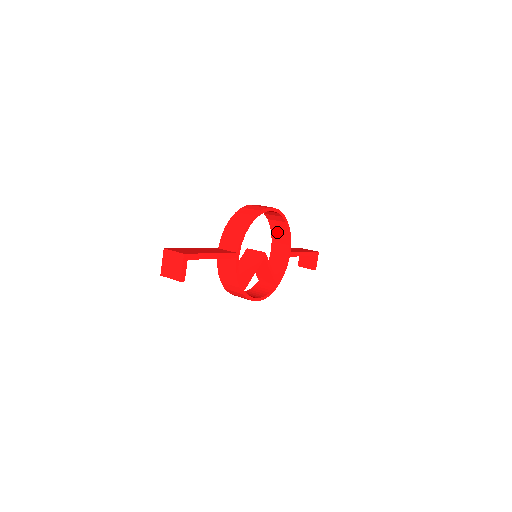
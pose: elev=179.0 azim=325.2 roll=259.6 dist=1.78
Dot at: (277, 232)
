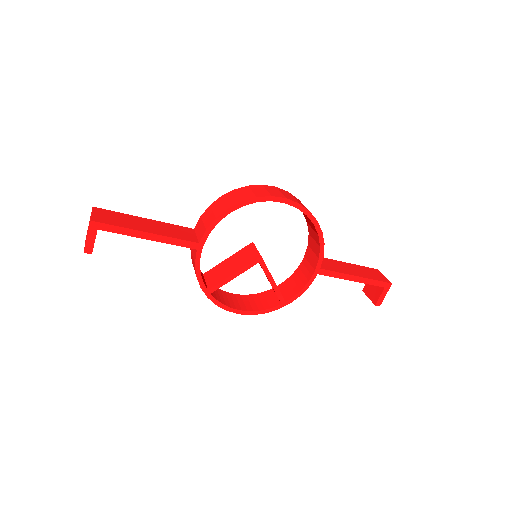
Dot at: (312, 234)
